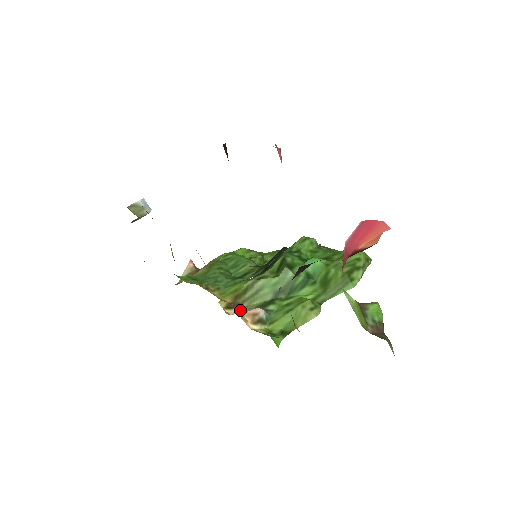
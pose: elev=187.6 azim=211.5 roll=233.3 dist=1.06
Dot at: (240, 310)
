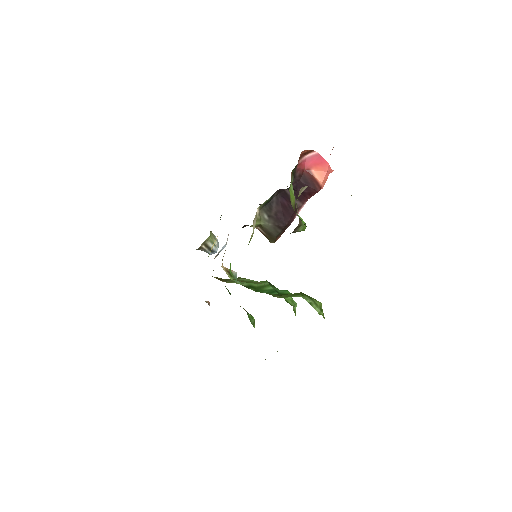
Dot at: (221, 280)
